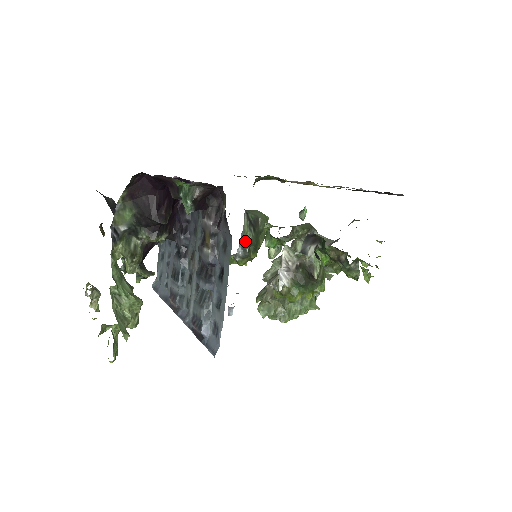
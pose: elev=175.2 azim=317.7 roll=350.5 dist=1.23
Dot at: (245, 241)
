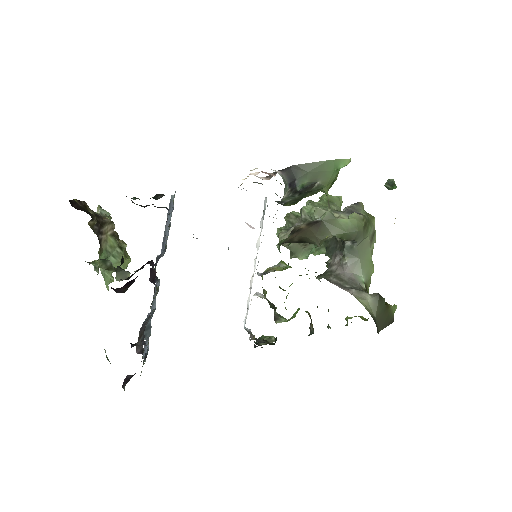
Dot at: (281, 201)
